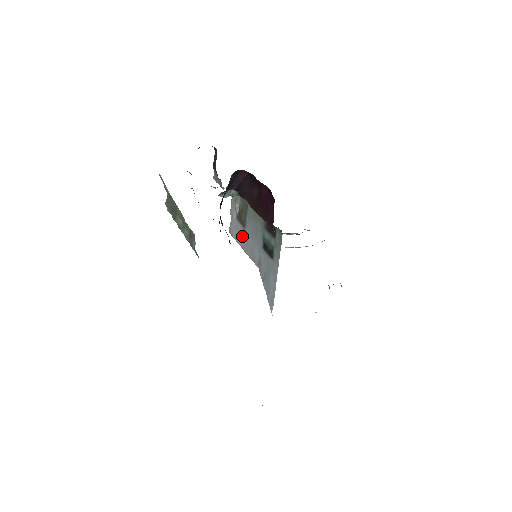
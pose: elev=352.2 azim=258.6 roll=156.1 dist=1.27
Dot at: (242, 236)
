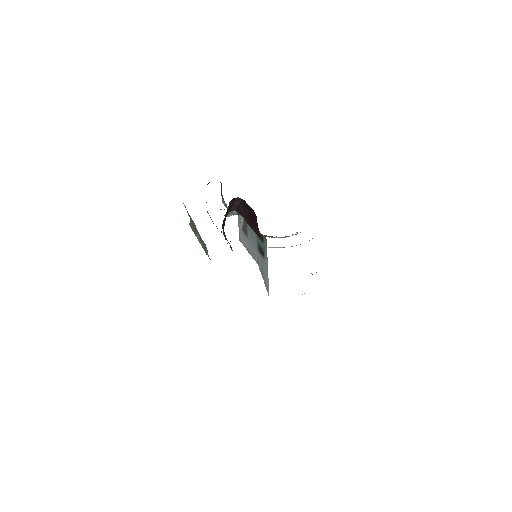
Dot at: (246, 242)
